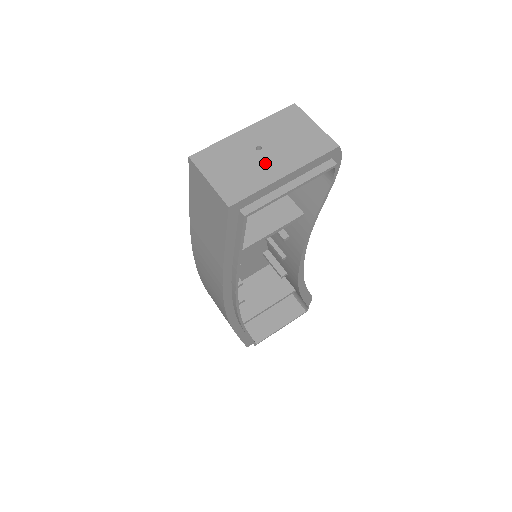
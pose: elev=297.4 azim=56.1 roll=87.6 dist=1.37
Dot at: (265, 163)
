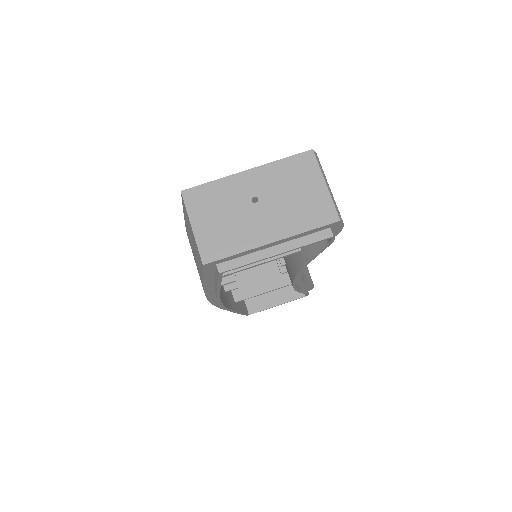
Dot at: (255, 221)
